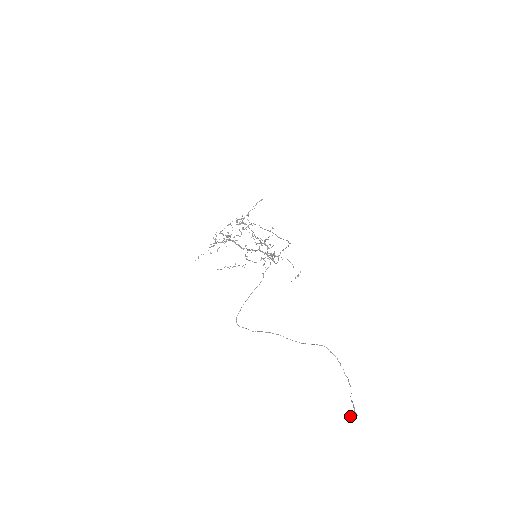
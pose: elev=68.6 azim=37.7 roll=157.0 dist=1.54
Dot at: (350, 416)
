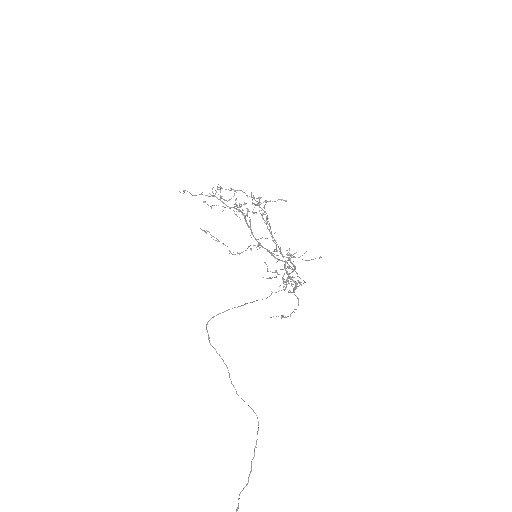
Dot at: out of frame
